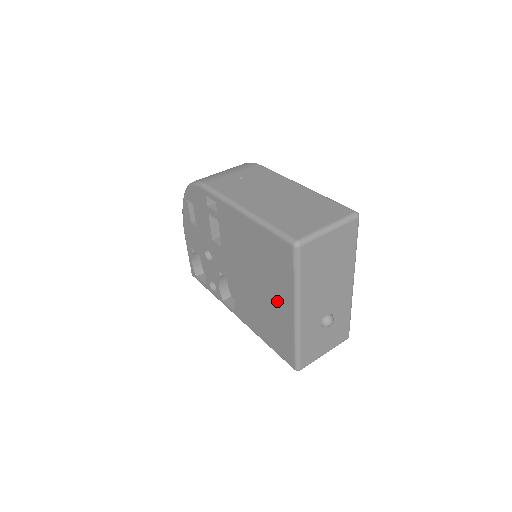
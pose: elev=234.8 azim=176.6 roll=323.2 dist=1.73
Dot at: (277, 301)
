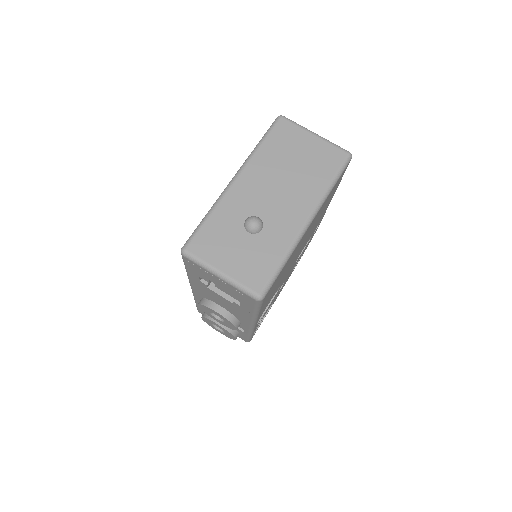
Dot at: occluded
